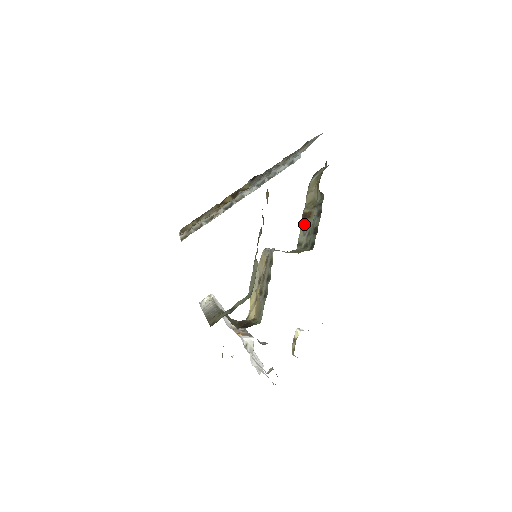
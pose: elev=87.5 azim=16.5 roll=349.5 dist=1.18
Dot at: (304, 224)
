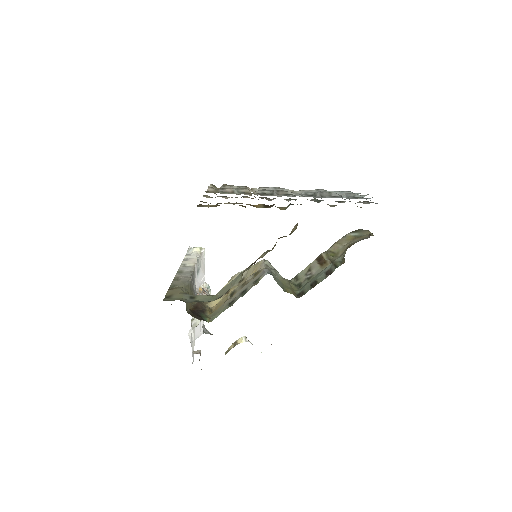
Dot at: (313, 265)
